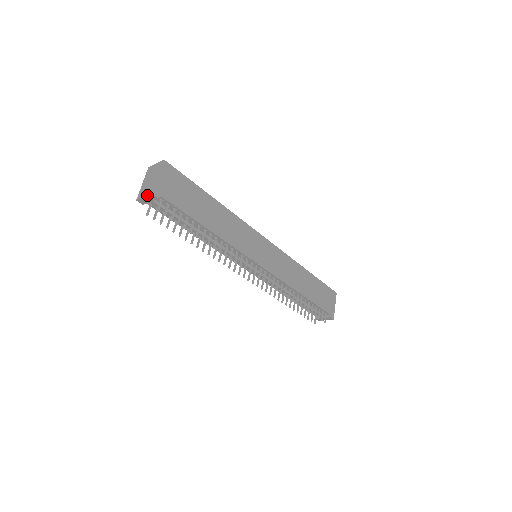
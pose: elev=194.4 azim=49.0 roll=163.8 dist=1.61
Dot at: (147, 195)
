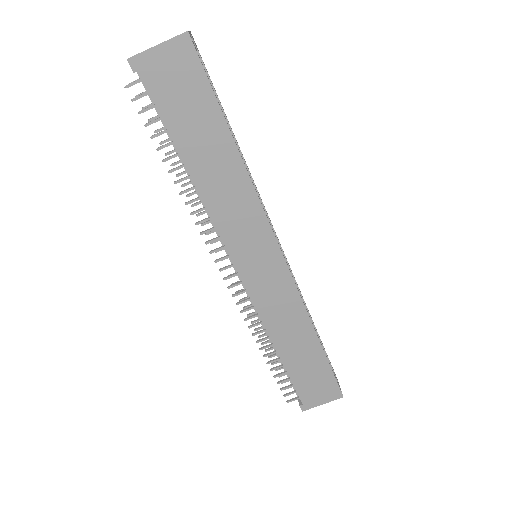
Dot at: occluded
